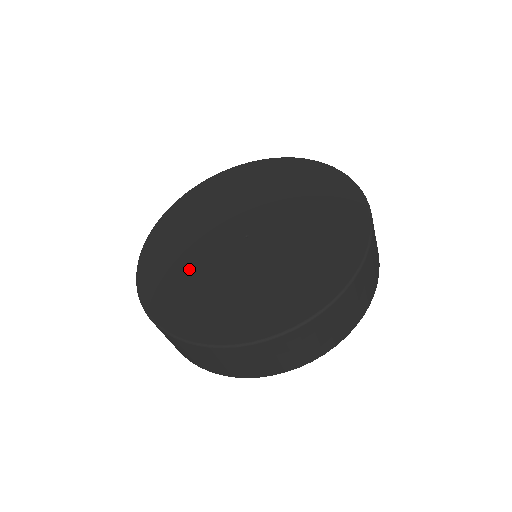
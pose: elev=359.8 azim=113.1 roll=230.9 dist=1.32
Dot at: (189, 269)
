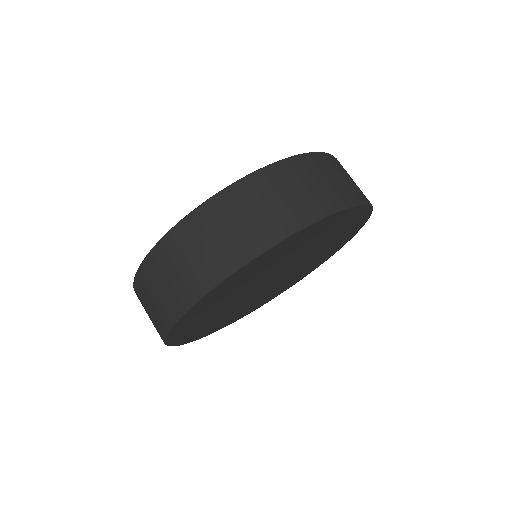
Dot at: occluded
